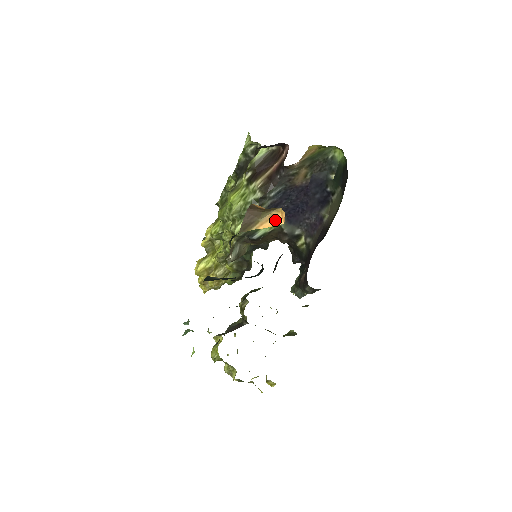
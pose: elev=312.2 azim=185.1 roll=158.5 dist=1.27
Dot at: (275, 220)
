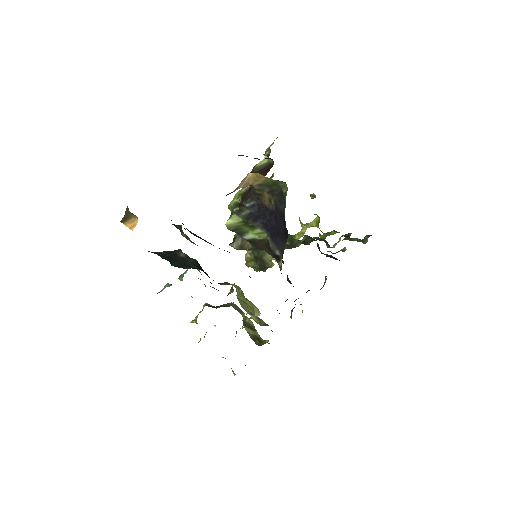
Dot at: (133, 225)
